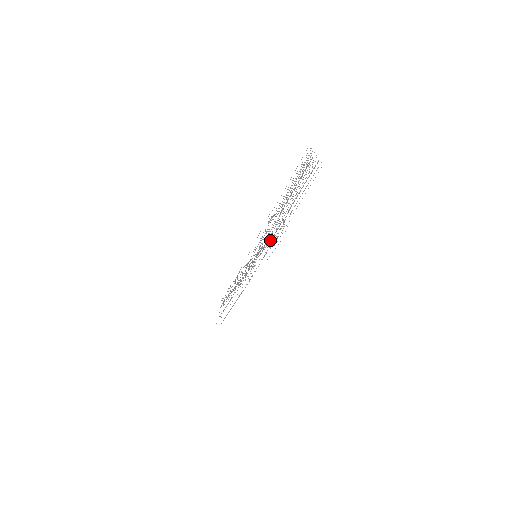
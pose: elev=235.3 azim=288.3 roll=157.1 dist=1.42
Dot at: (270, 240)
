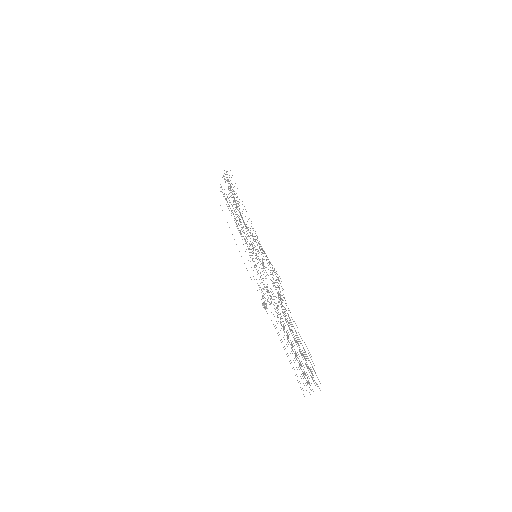
Dot at: (266, 305)
